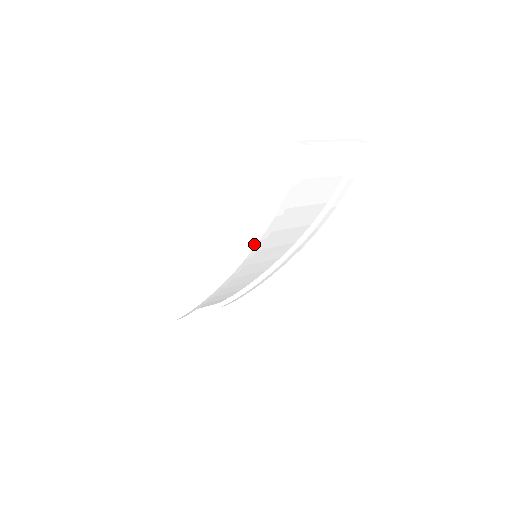
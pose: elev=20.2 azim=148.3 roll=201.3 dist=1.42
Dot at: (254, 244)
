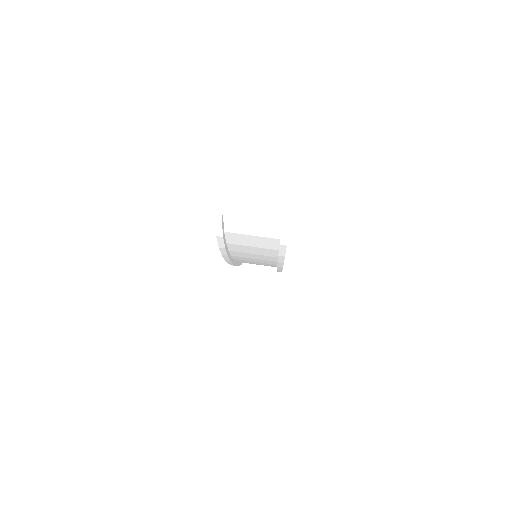
Dot at: occluded
